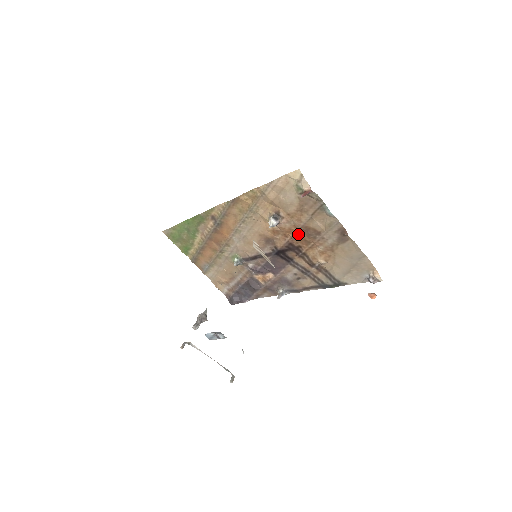
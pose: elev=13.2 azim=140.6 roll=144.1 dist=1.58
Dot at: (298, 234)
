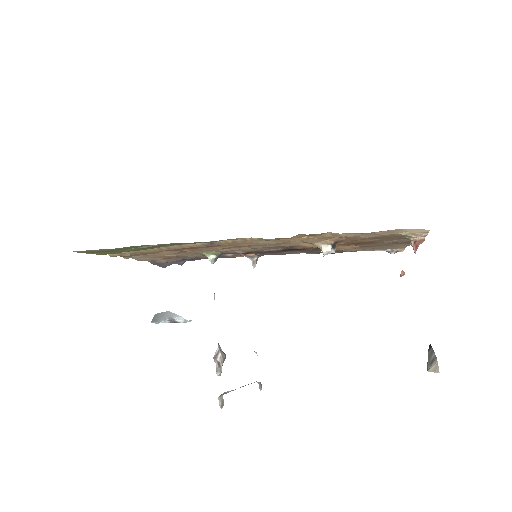
Dot at: (341, 243)
